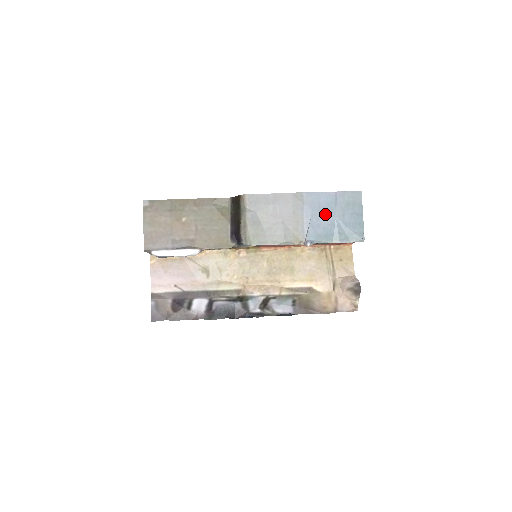
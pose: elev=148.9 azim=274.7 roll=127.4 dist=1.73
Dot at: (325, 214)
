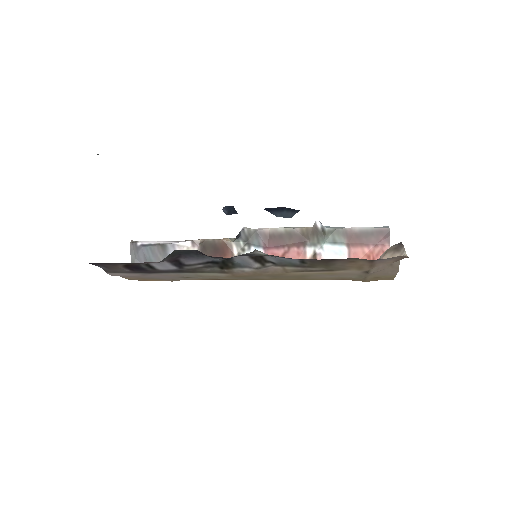
Dot at: occluded
